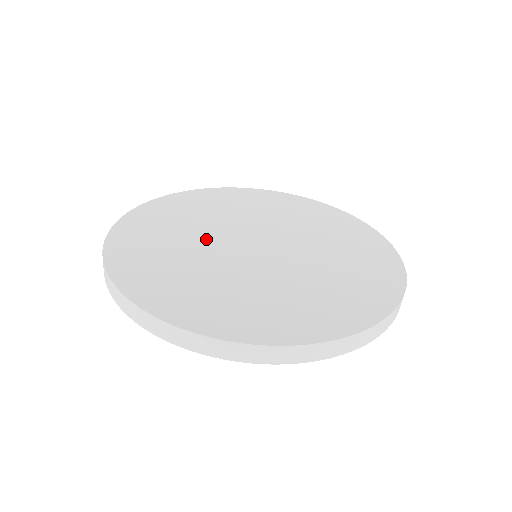
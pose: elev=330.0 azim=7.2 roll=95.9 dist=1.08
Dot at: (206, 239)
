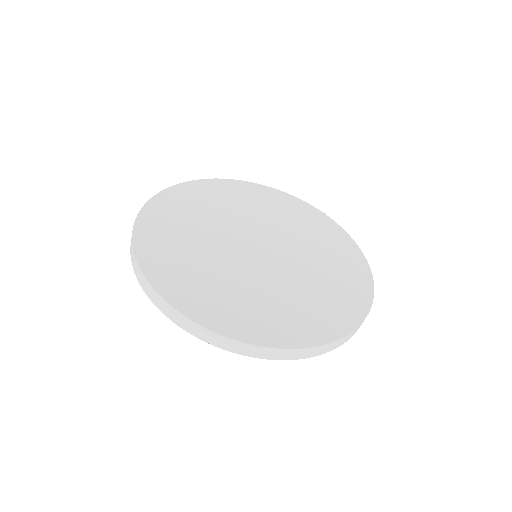
Dot at: (243, 221)
